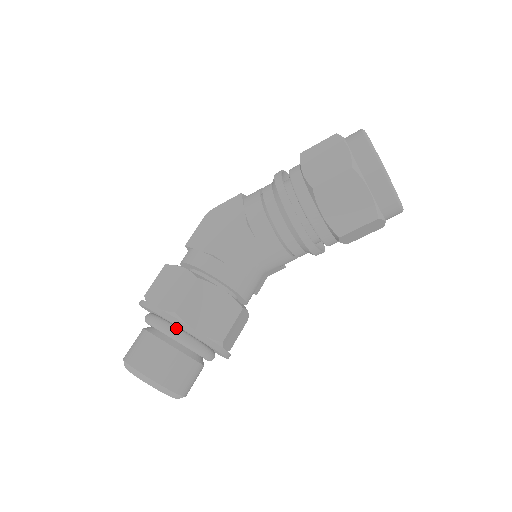
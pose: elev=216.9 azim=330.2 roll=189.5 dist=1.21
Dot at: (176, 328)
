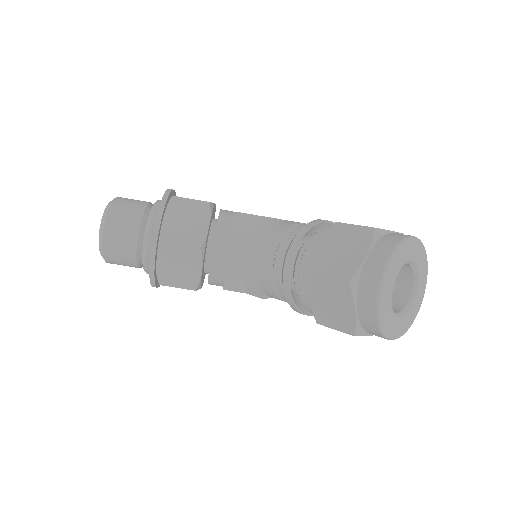
Dot at: occluded
